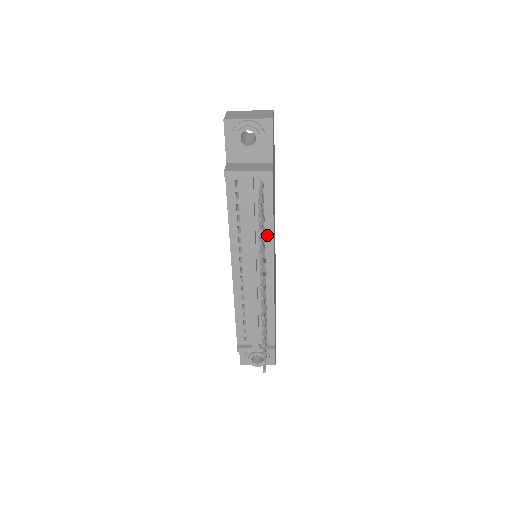
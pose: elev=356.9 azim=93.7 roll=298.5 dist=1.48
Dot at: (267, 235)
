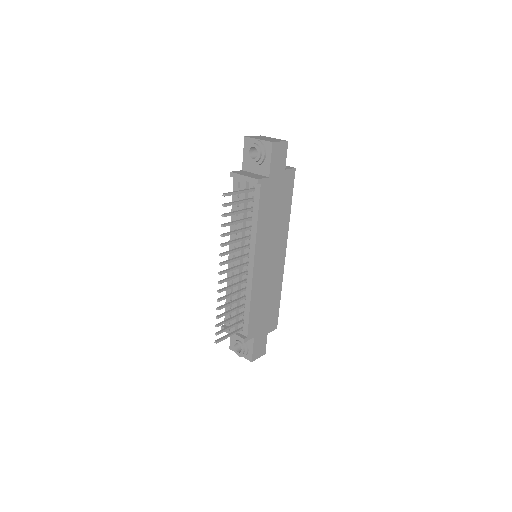
Dot at: (252, 233)
